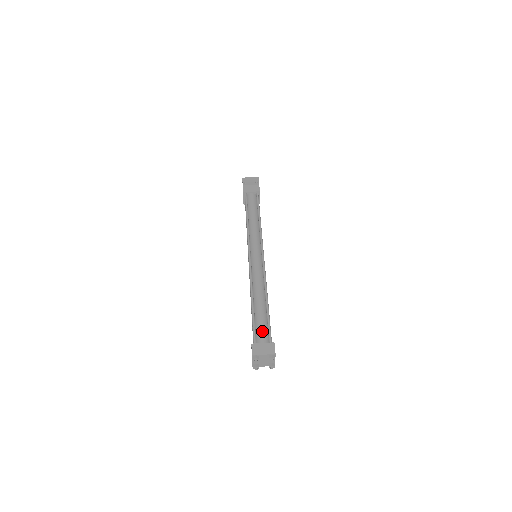
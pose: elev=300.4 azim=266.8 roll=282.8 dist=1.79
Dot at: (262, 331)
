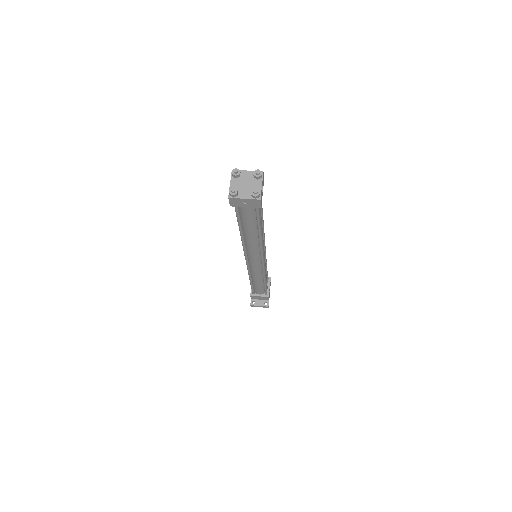
Dot at: occluded
